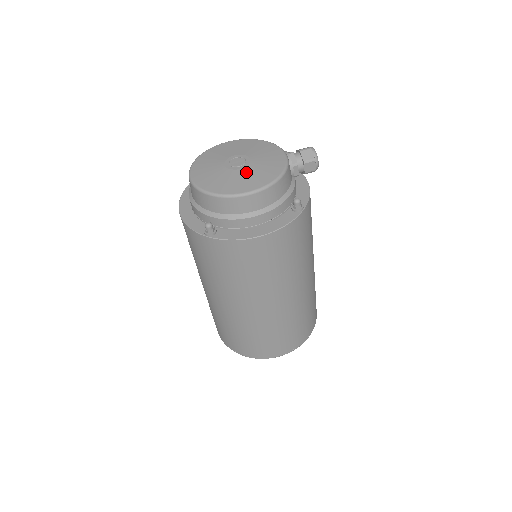
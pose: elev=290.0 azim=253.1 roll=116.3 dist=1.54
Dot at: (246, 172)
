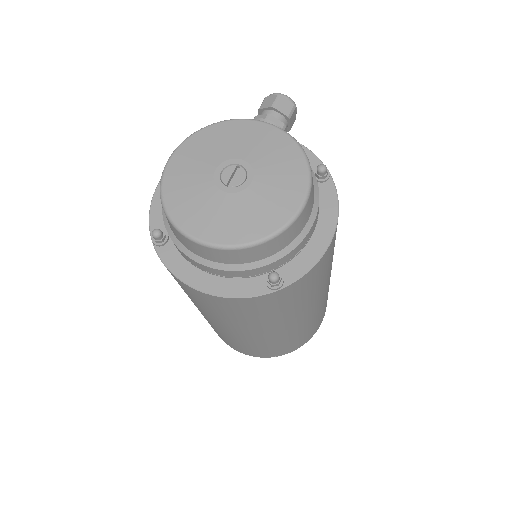
Dot at: (265, 180)
